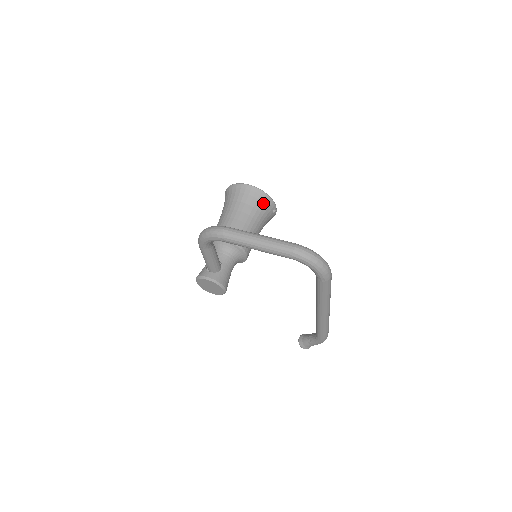
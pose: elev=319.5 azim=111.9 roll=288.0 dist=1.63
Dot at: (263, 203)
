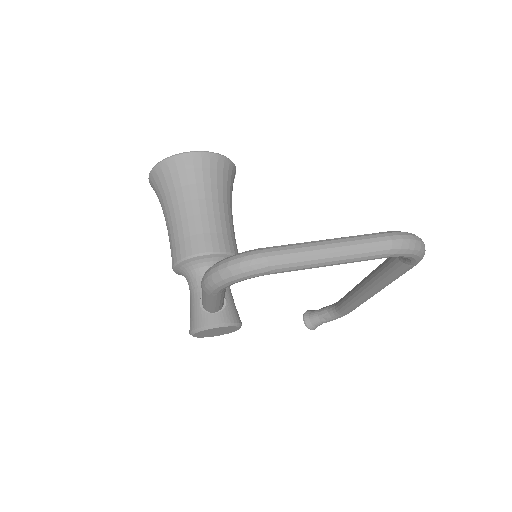
Dot at: (225, 172)
